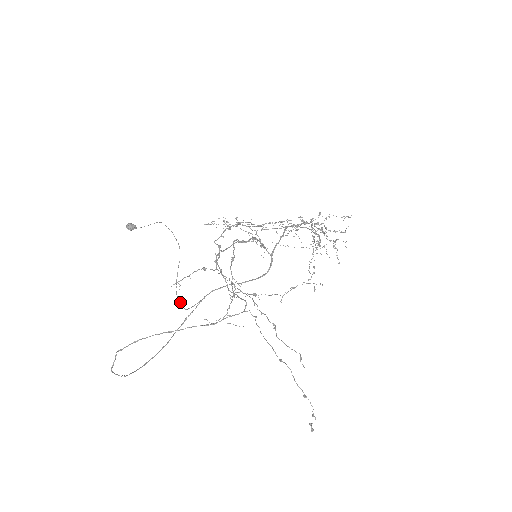
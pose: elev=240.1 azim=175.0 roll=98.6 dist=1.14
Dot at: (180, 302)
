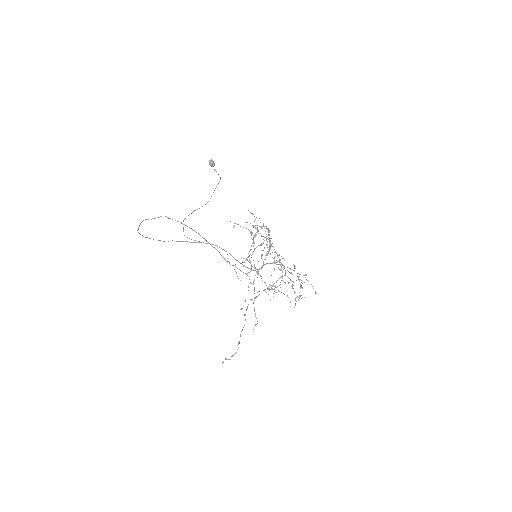
Dot at: occluded
